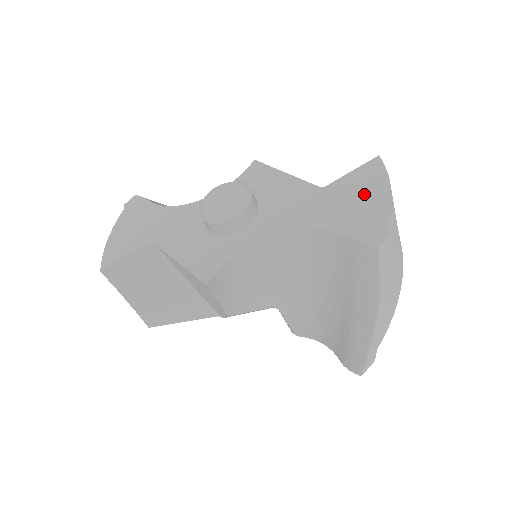
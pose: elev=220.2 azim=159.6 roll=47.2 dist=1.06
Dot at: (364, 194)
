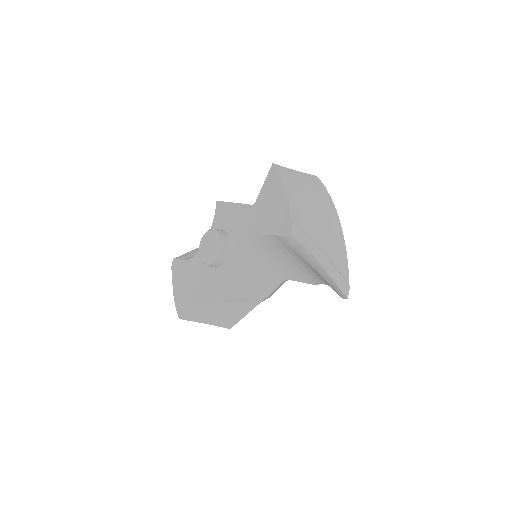
Dot at: (274, 199)
